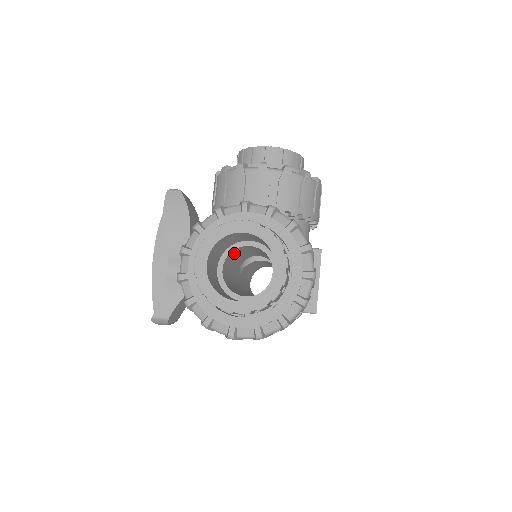
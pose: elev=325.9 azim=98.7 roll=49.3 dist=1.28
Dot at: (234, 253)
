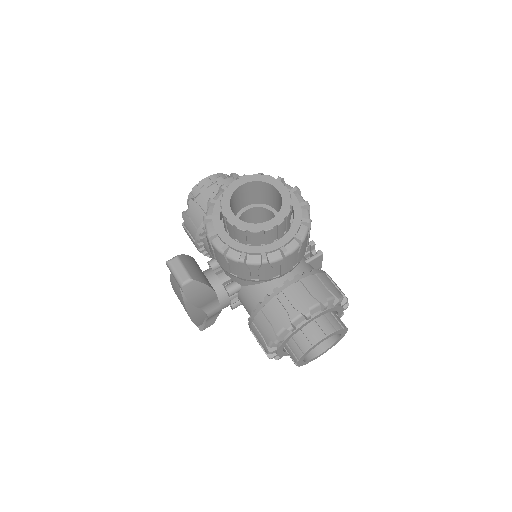
Dot at: occluded
